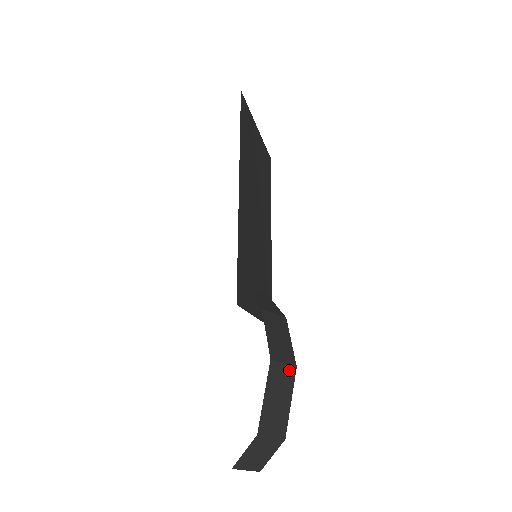
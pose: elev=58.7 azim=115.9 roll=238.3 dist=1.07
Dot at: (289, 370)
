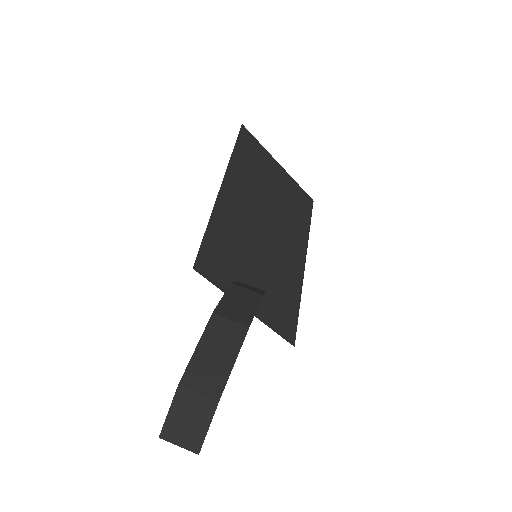
Dot at: (237, 328)
